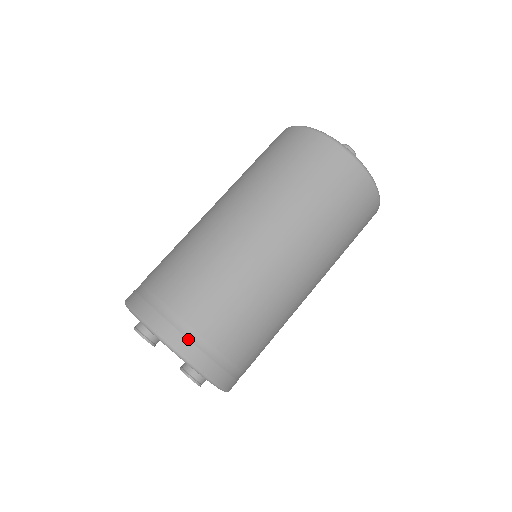
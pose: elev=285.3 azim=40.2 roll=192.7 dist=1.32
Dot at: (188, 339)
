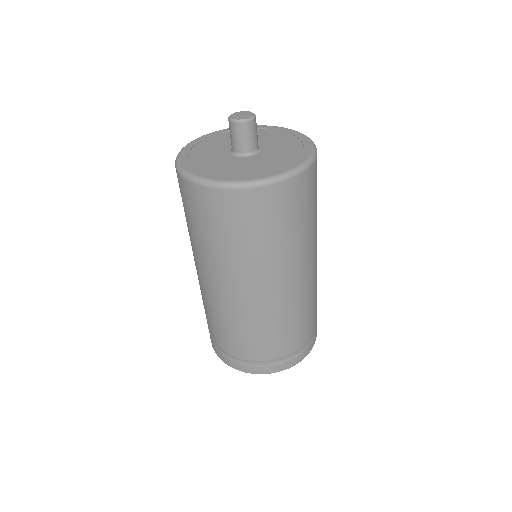
Dot at: (275, 365)
